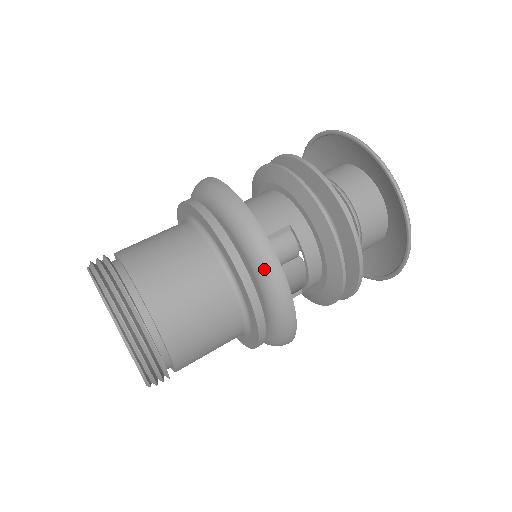
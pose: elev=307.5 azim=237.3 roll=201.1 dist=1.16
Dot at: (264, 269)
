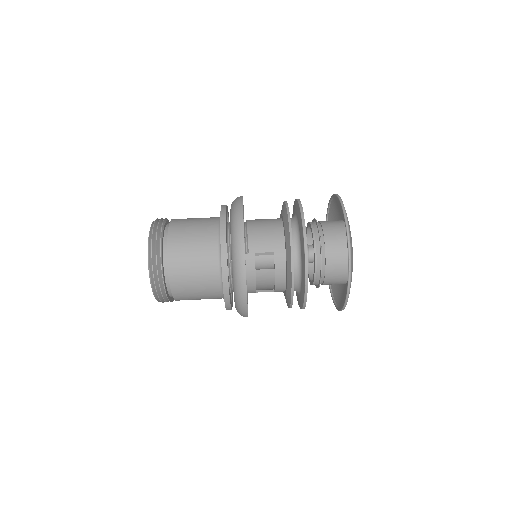
Dot at: (236, 275)
